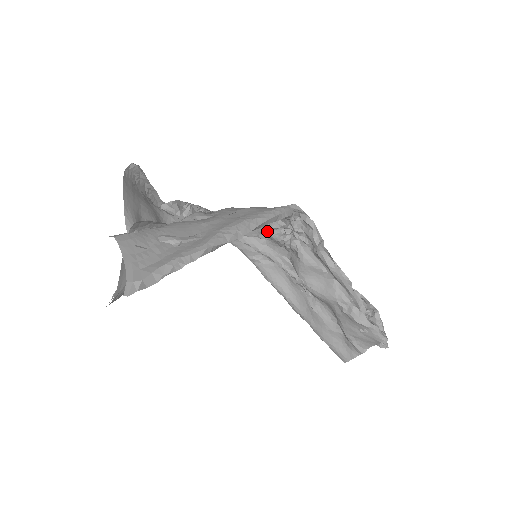
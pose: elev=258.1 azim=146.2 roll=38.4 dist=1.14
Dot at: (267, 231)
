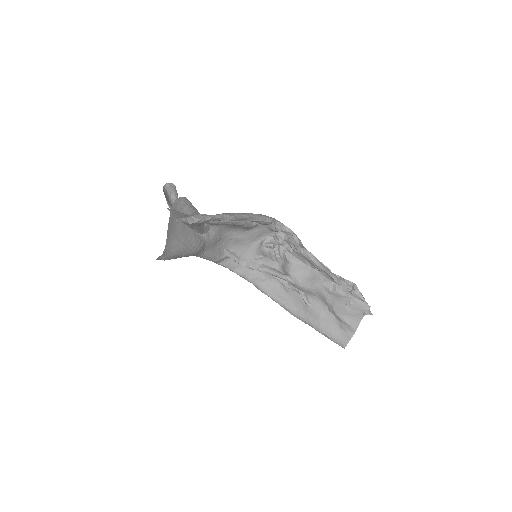
Dot at: (260, 248)
